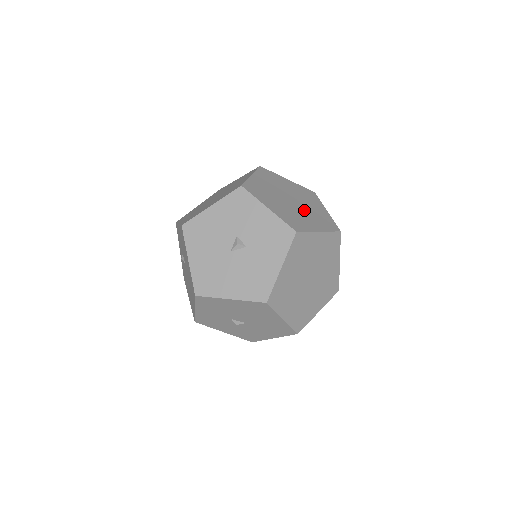
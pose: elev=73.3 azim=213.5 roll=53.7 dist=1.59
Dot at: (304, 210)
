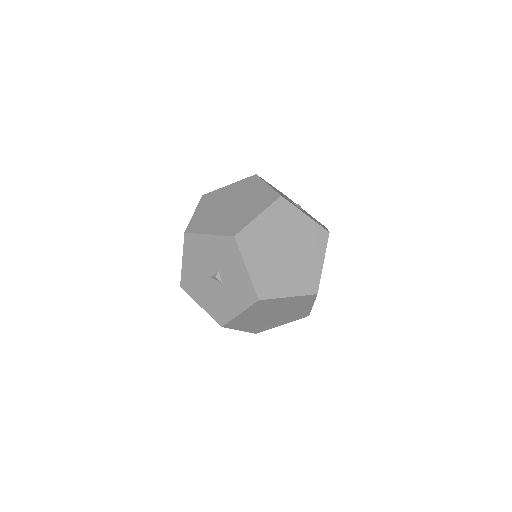
Dot at: (292, 266)
